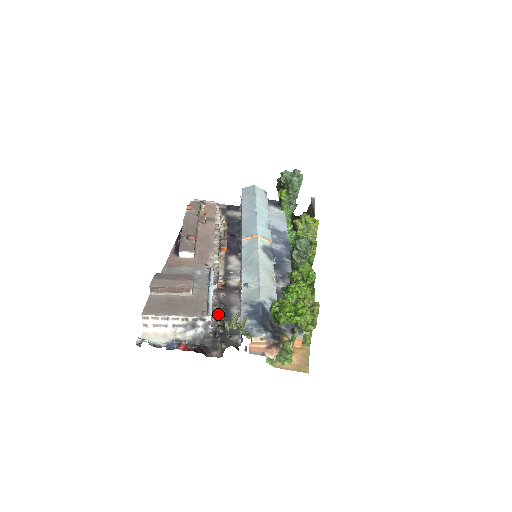
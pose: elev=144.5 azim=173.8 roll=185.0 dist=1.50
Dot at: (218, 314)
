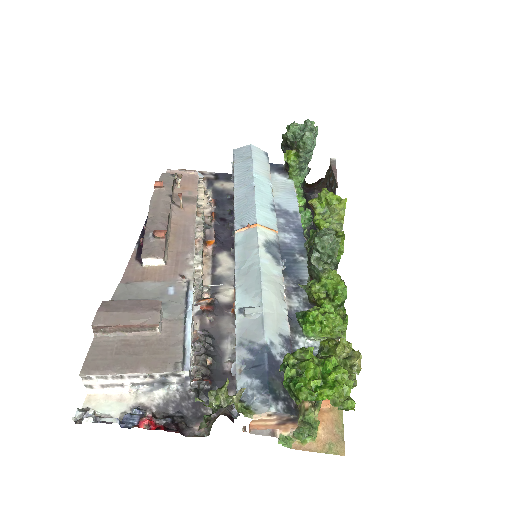
Dot at: (202, 357)
